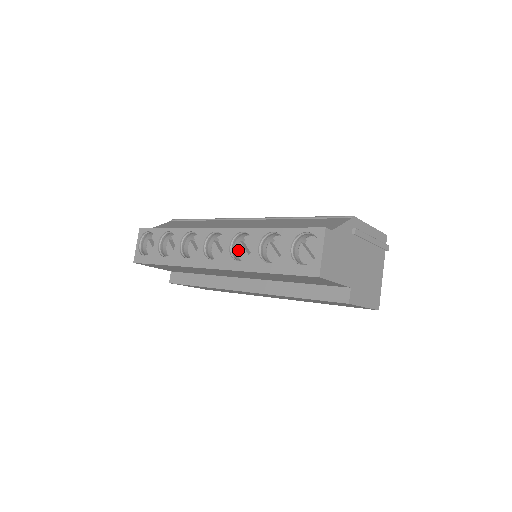
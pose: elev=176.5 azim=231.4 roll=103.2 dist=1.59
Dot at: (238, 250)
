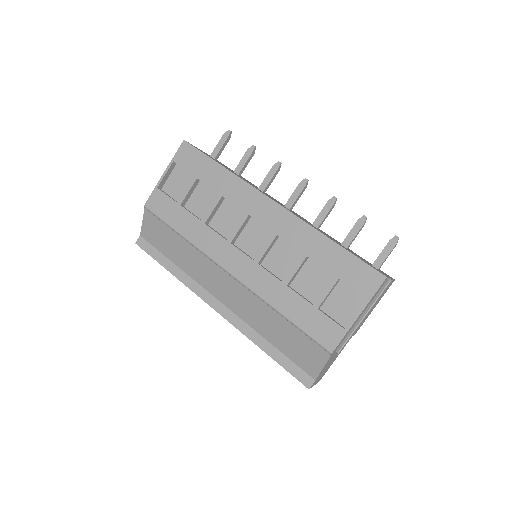
Dot at: occluded
